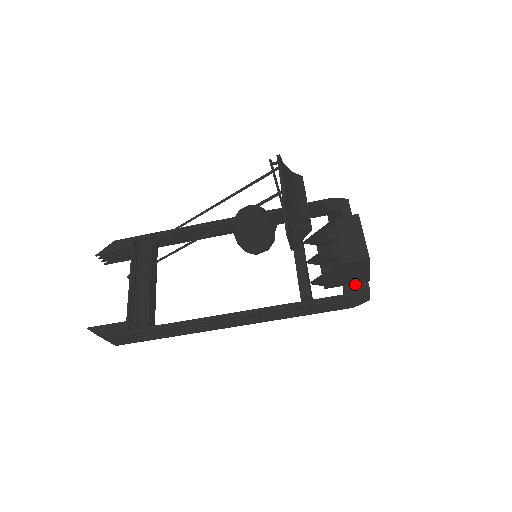
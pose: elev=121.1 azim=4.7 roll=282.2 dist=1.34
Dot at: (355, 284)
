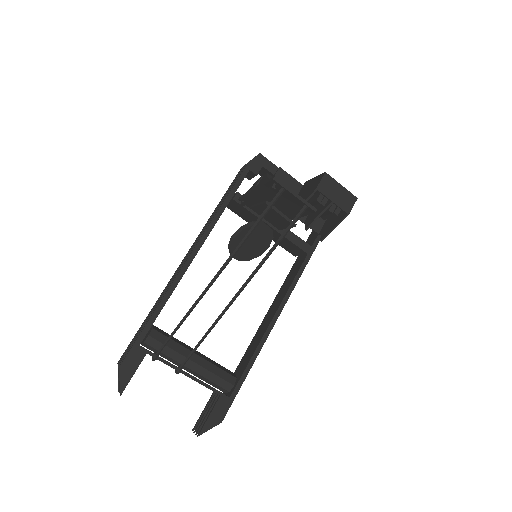
Dot at: occluded
